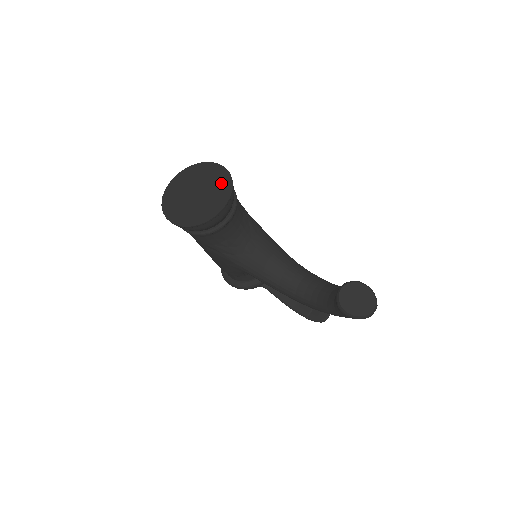
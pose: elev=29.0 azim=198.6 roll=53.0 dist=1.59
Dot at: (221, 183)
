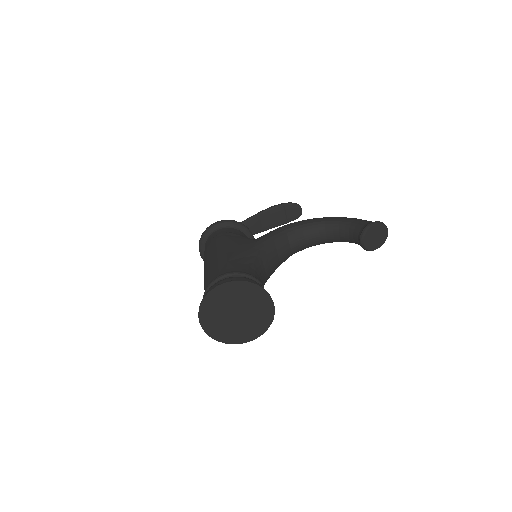
Dot at: (249, 293)
